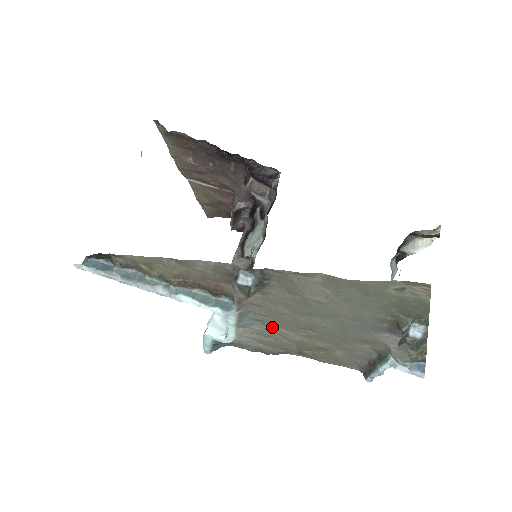
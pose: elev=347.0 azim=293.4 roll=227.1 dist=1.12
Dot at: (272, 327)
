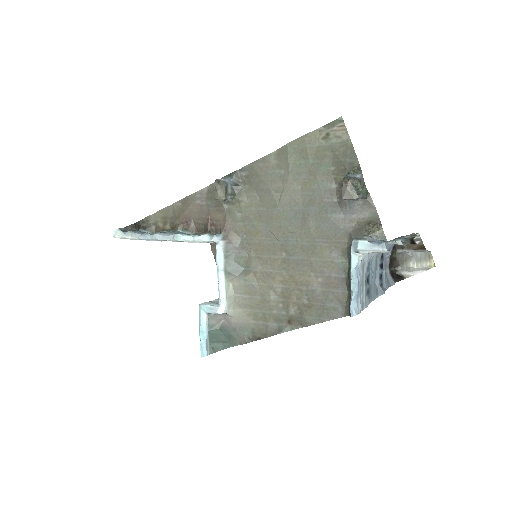
Dot at: (256, 270)
